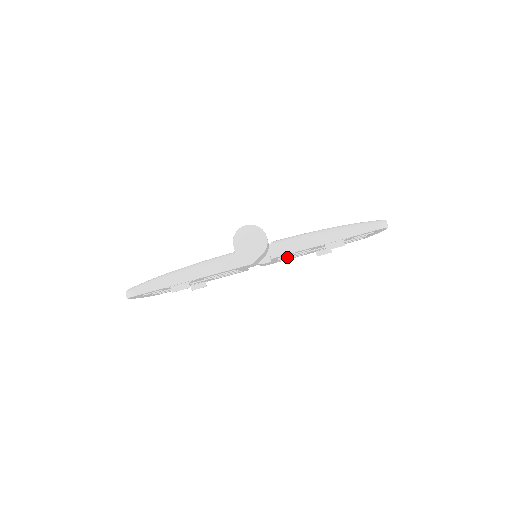
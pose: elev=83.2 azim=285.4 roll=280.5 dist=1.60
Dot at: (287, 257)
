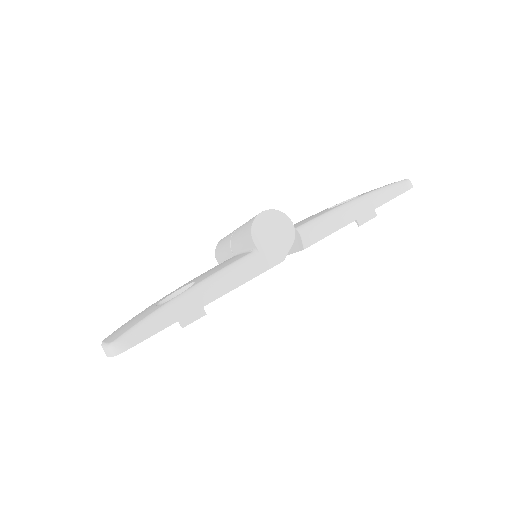
Dot at: occluded
